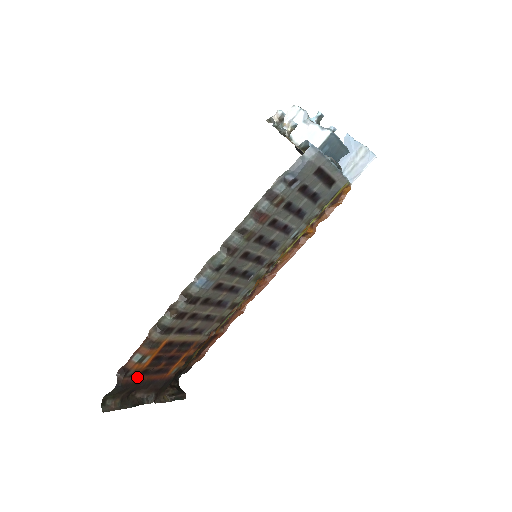
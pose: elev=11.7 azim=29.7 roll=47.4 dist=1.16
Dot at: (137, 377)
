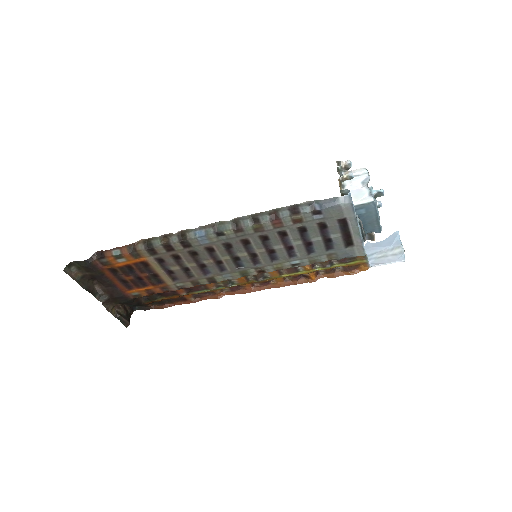
Dot at: (106, 269)
